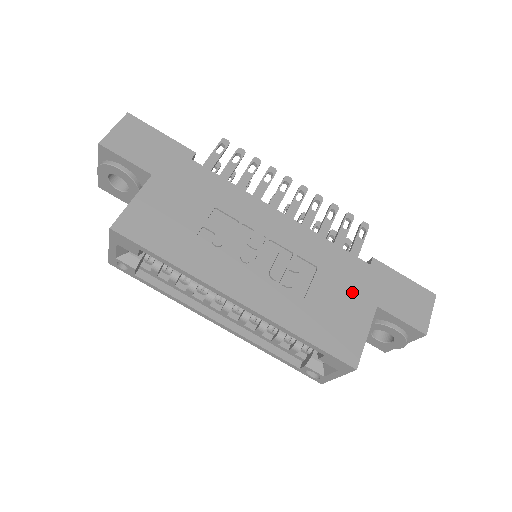
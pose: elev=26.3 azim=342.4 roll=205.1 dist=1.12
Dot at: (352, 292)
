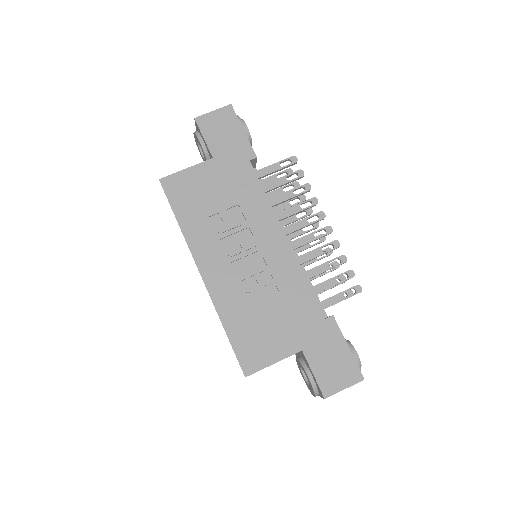
Dot at: (291, 327)
